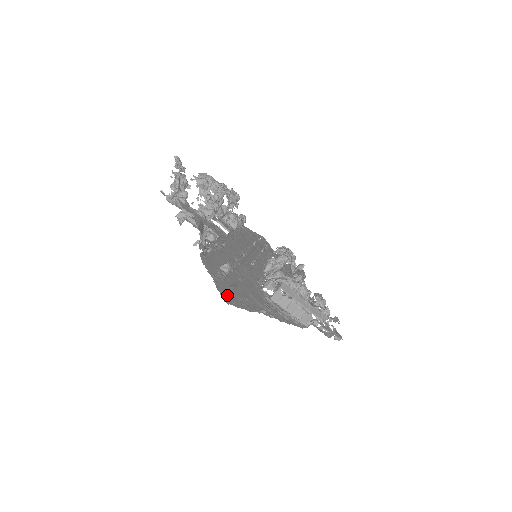
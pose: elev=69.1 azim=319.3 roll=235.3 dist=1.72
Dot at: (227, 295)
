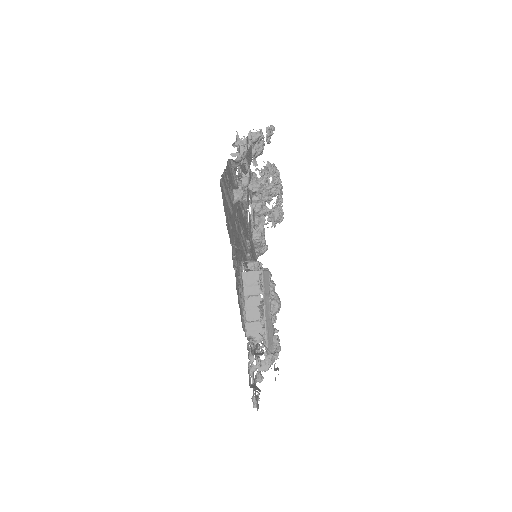
Dot at: (224, 188)
